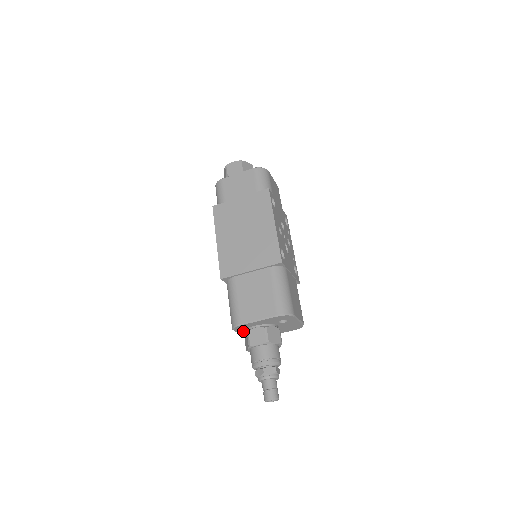
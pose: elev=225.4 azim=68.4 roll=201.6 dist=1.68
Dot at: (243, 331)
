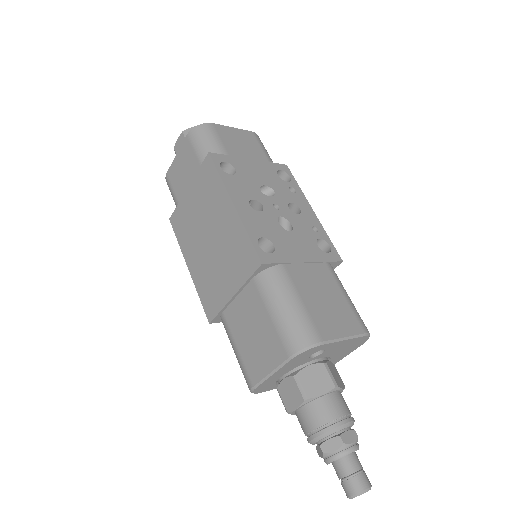
Dot at: (277, 385)
